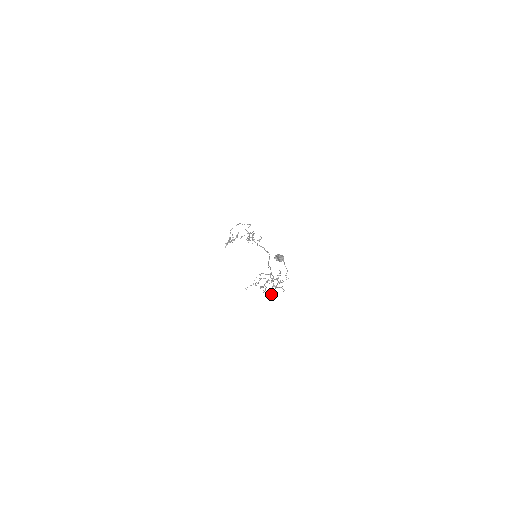
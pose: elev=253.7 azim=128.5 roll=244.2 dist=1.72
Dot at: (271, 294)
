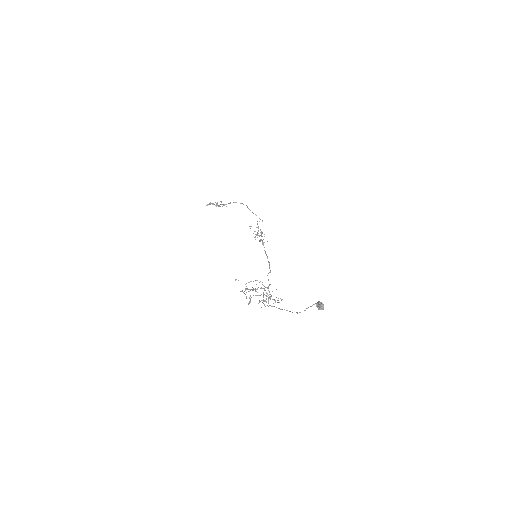
Dot at: occluded
